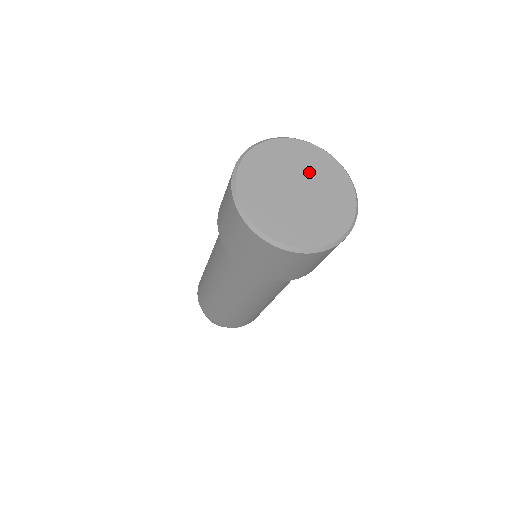
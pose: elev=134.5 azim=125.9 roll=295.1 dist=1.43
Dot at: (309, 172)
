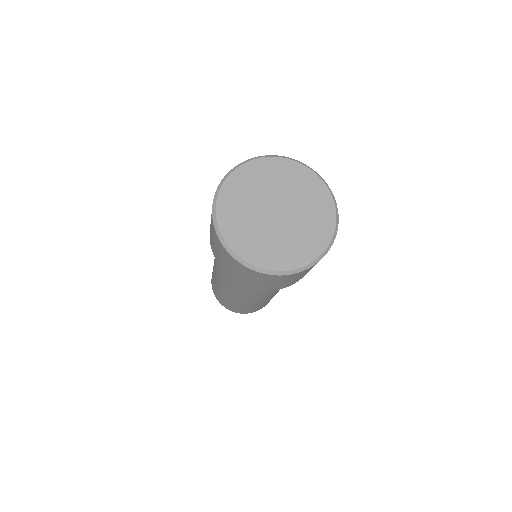
Dot at: (303, 211)
